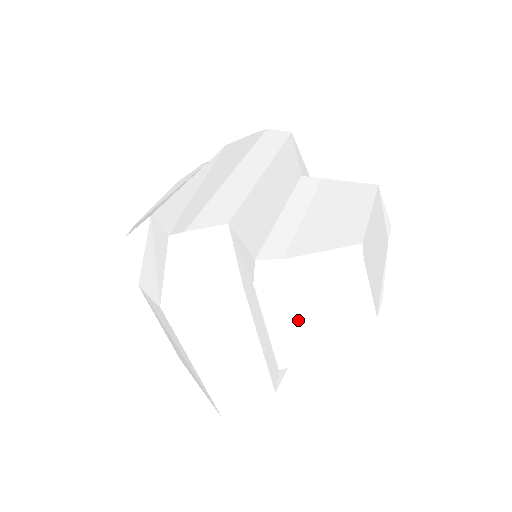
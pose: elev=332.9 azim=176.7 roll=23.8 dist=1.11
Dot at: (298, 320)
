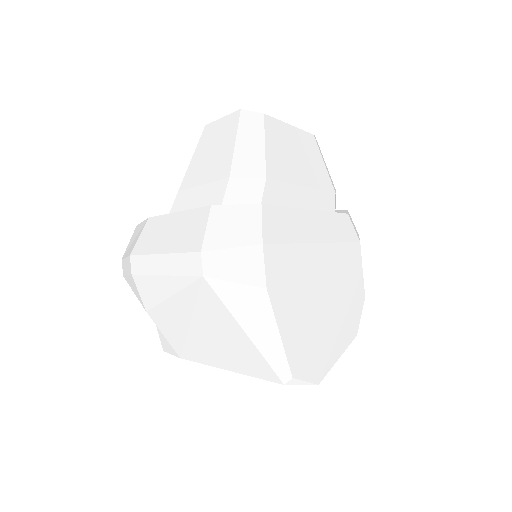
Dot at: (202, 181)
